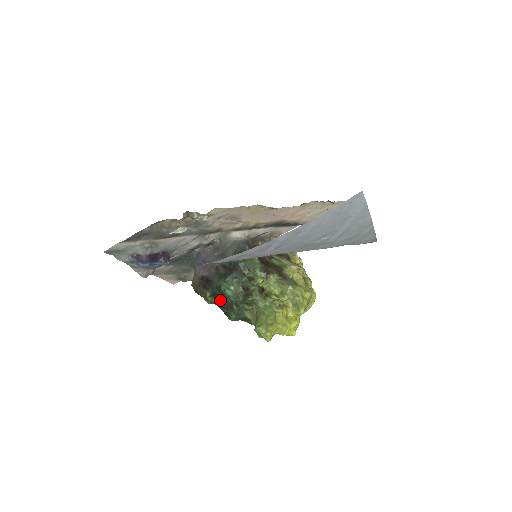
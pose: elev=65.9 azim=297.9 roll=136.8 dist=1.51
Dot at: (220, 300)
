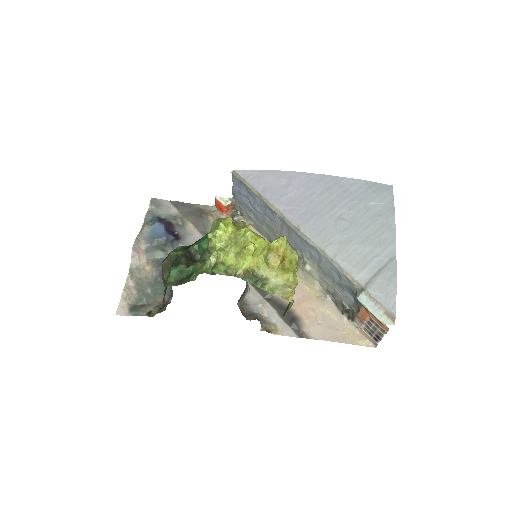
Dot at: (189, 249)
